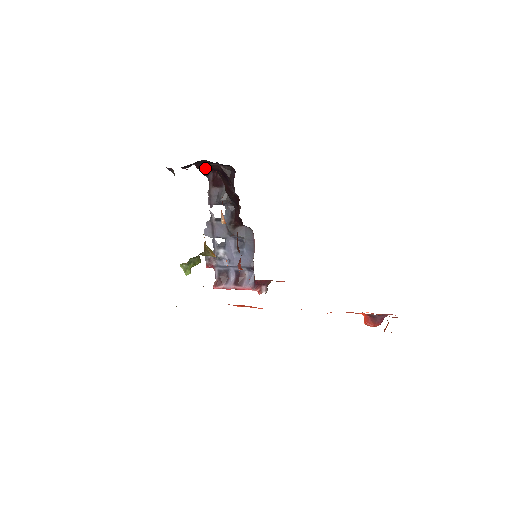
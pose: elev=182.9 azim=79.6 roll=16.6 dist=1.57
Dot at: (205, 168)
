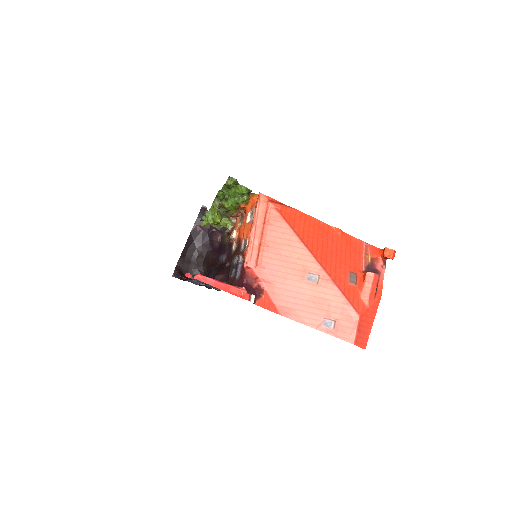
Dot at: (181, 273)
